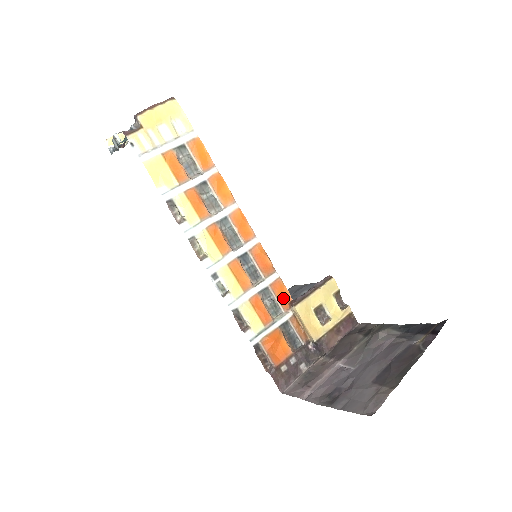
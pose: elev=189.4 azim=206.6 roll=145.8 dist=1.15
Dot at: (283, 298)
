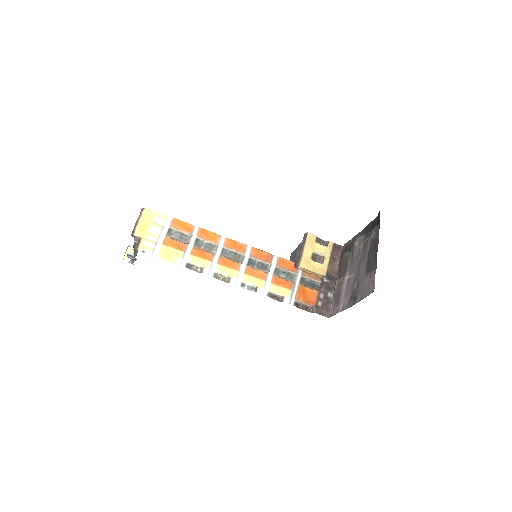
Dot at: (289, 266)
